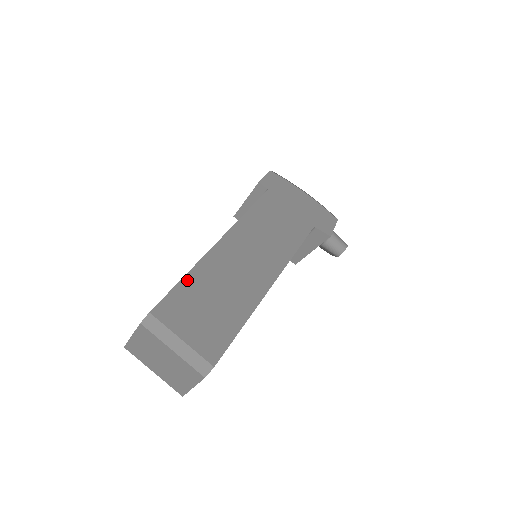
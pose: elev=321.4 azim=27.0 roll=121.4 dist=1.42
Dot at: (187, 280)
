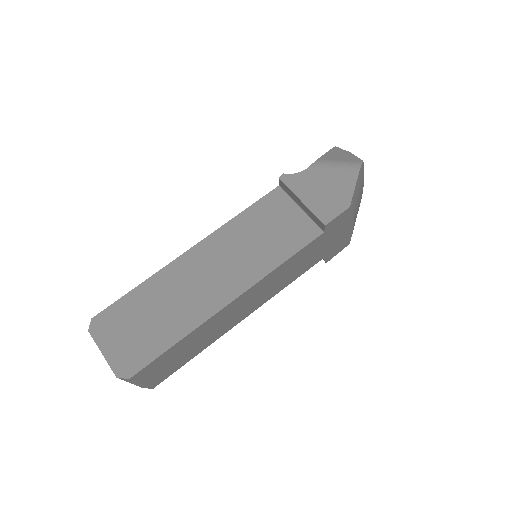
Dot at: (177, 345)
